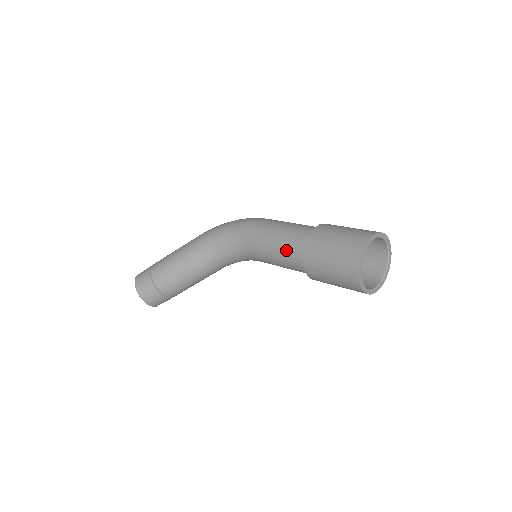
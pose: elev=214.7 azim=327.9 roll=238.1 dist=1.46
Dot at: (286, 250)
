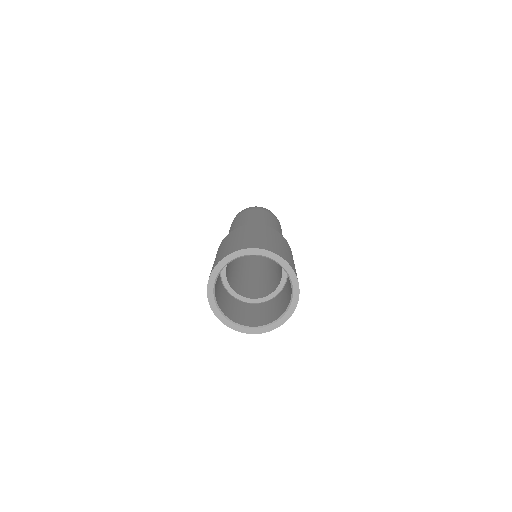
Dot at: occluded
